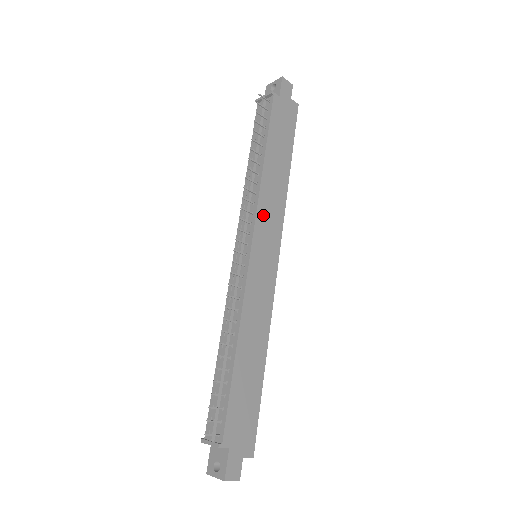
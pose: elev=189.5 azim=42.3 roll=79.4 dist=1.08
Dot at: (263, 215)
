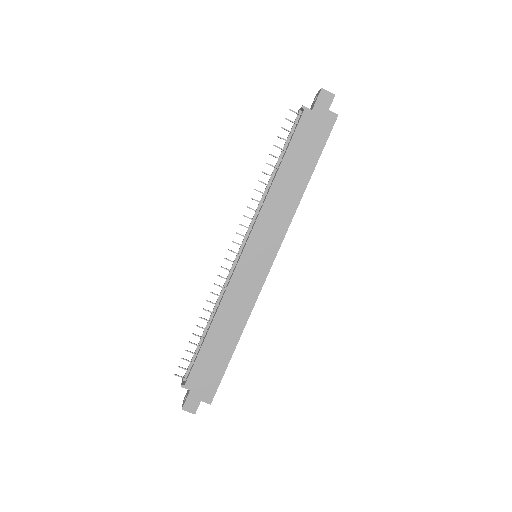
Dot at: (263, 224)
